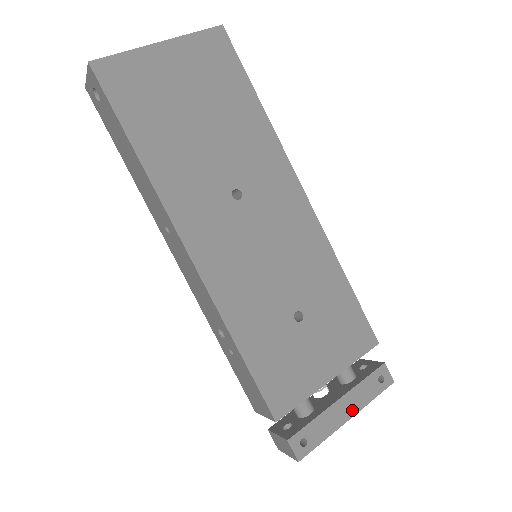
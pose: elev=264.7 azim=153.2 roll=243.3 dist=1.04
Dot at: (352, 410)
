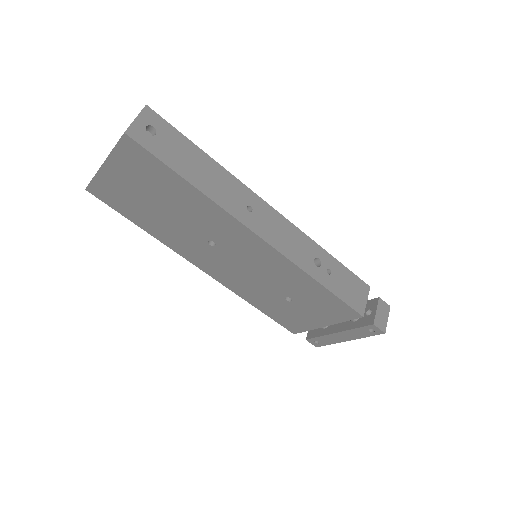
Dot at: (349, 338)
